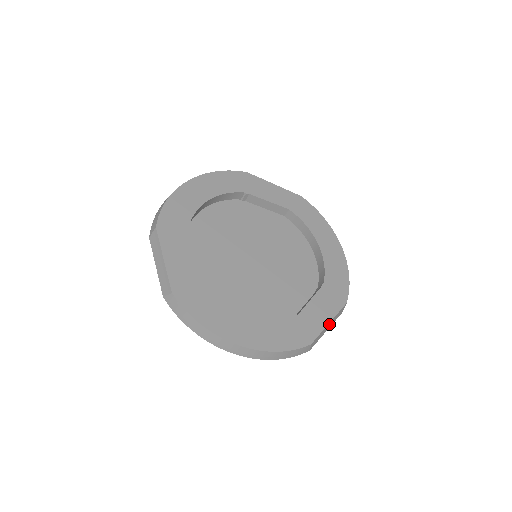
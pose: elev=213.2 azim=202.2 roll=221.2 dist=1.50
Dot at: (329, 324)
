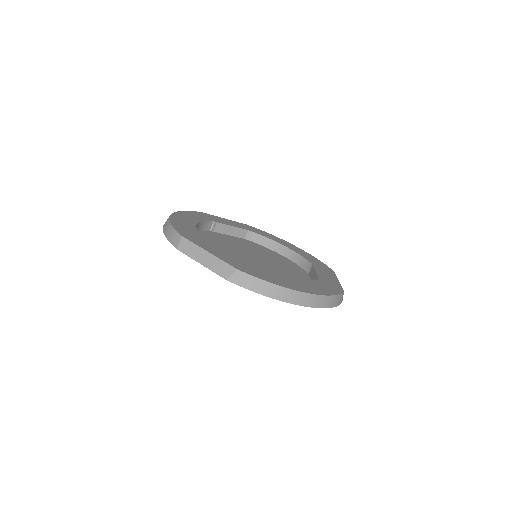
Dot at: occluded
